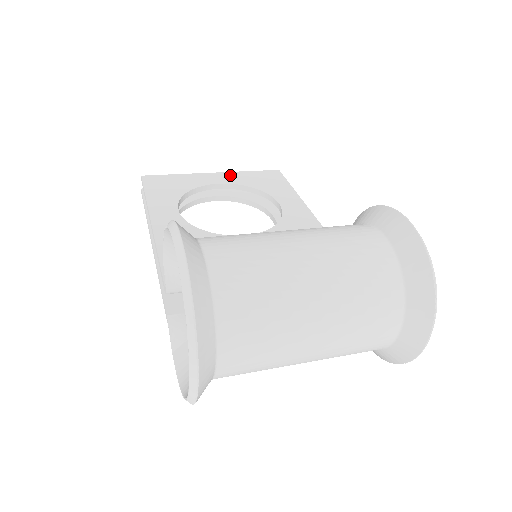
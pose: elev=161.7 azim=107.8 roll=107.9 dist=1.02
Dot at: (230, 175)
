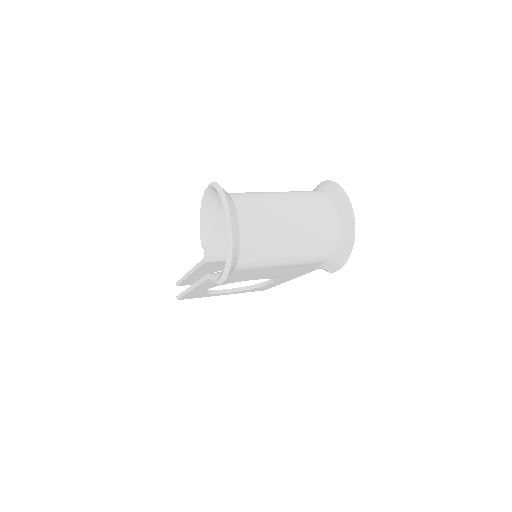
Dot at: occluded
